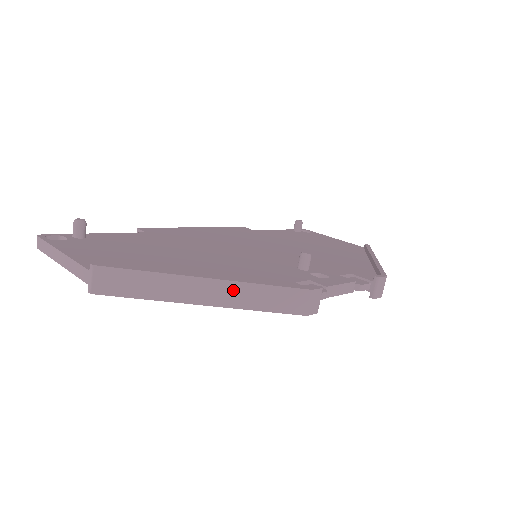
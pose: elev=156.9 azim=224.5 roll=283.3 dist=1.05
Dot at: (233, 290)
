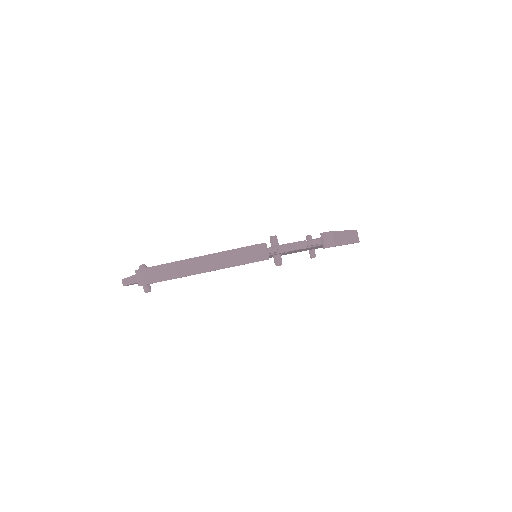
Dot at: (211, 260)
